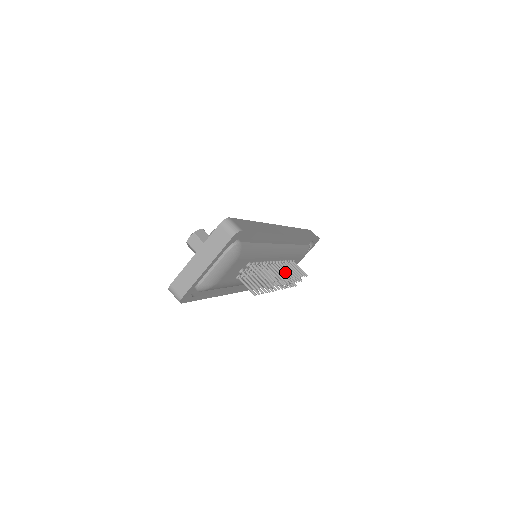
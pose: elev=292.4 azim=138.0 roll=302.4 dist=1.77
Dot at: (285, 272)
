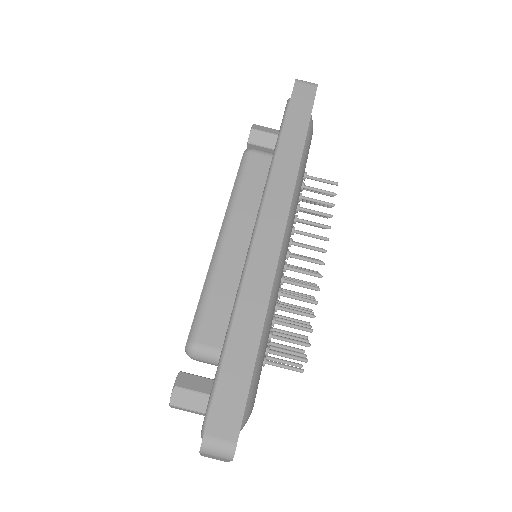
Dot at: occluded
